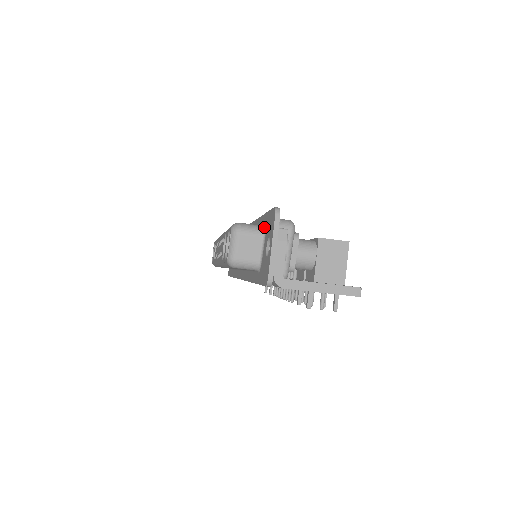
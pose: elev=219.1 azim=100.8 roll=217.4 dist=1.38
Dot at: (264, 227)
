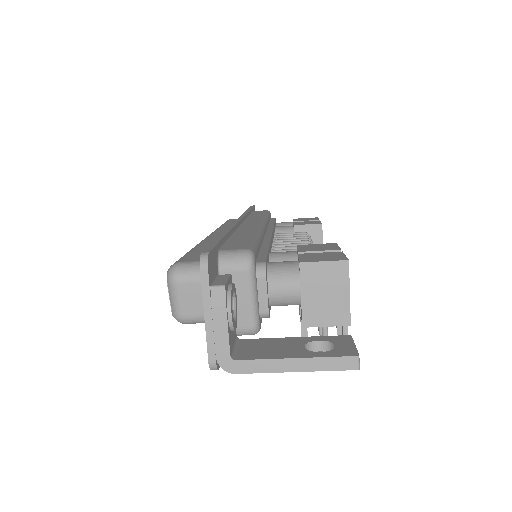
Dot at: occluded
